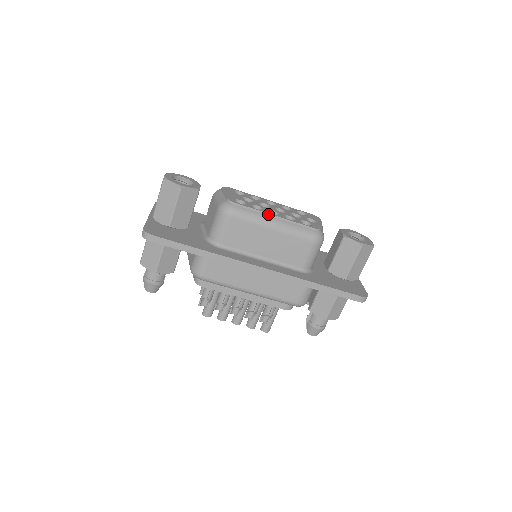
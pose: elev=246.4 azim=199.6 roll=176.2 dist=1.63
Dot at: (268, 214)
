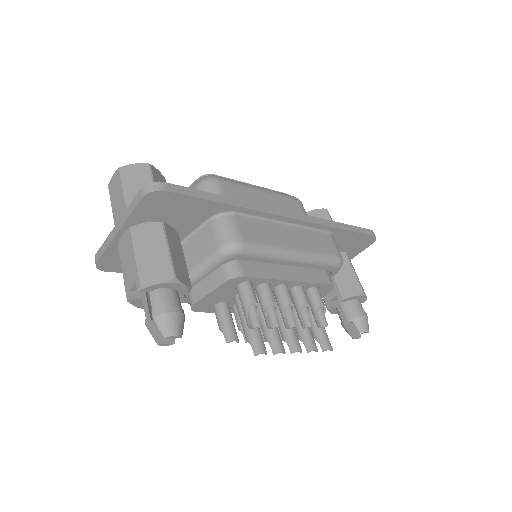
Dot at: (246, 183)
